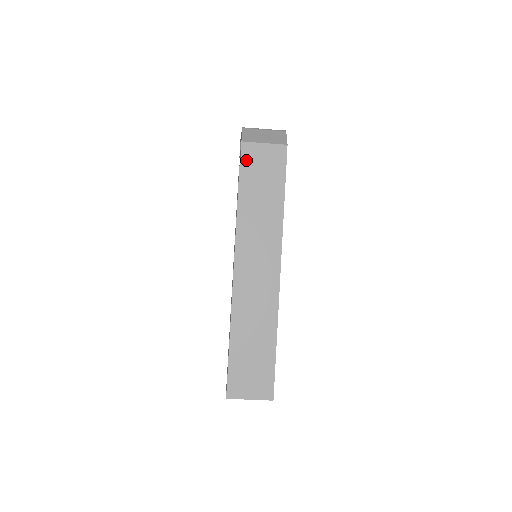
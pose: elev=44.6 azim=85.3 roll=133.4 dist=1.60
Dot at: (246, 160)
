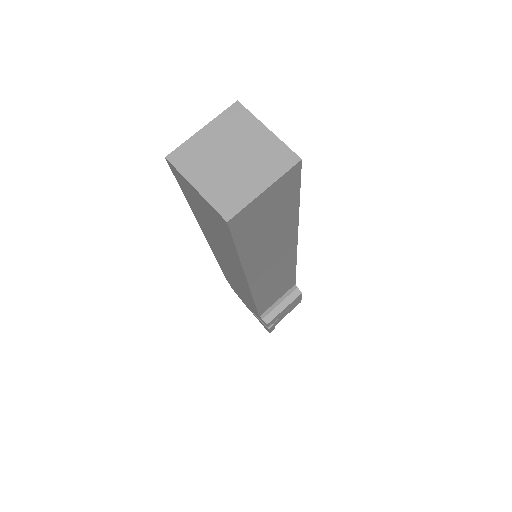
Dot at: occluded
